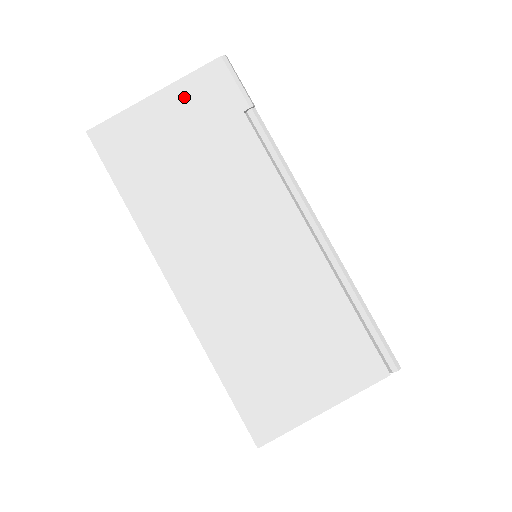
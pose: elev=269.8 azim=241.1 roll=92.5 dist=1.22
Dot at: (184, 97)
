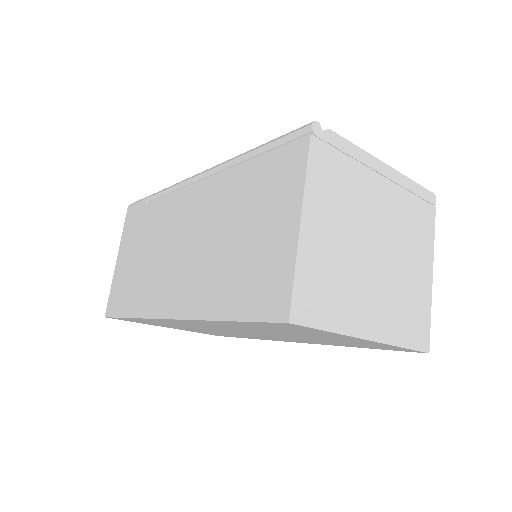
Dot at: (125, 241)
